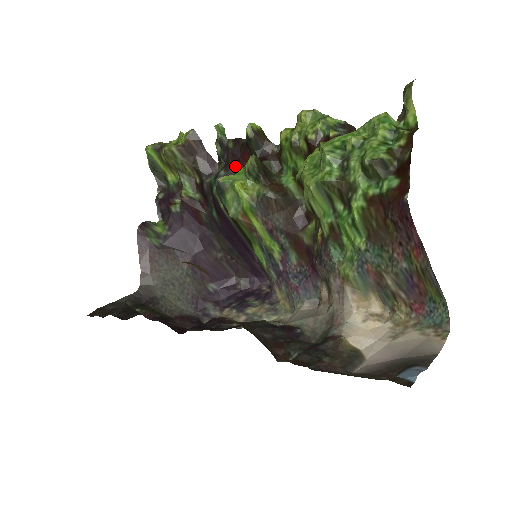
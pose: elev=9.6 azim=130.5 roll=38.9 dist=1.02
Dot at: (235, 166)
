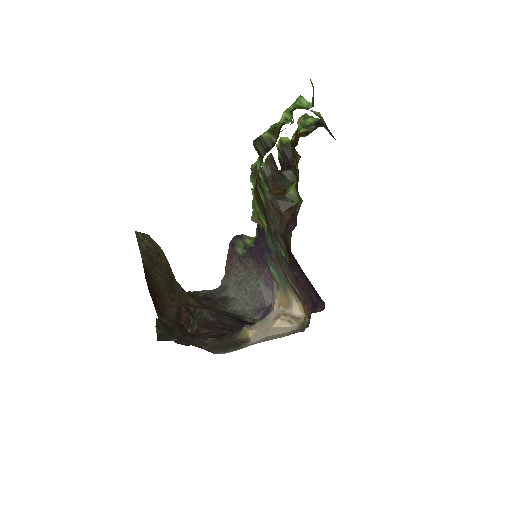
Dot at: occluded
